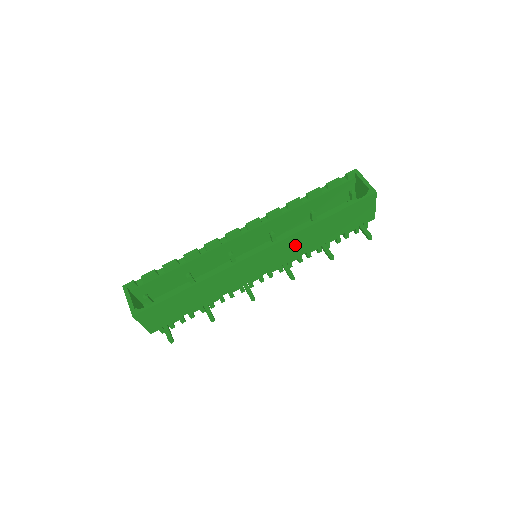
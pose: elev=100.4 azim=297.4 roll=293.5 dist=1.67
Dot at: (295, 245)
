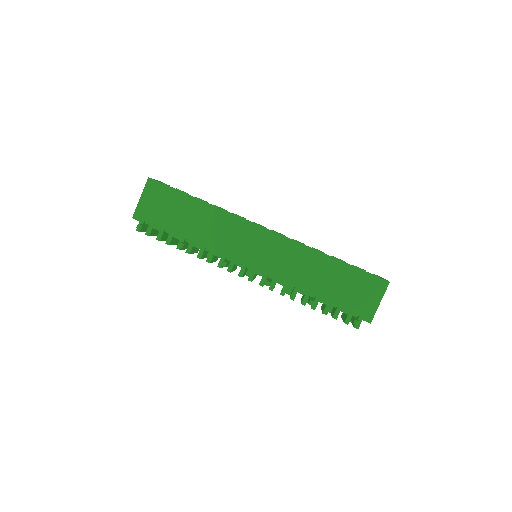
Dot at: (294, 261)
